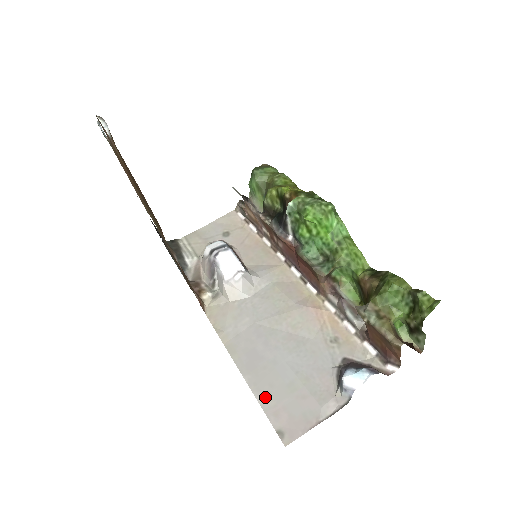
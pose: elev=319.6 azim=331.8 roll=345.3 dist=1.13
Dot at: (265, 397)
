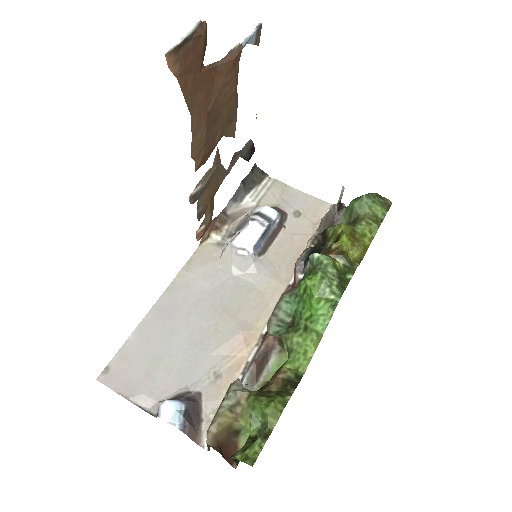
Dot at: (135, 340)
